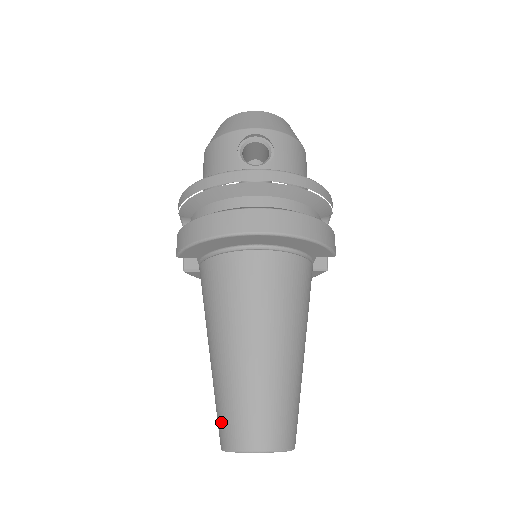
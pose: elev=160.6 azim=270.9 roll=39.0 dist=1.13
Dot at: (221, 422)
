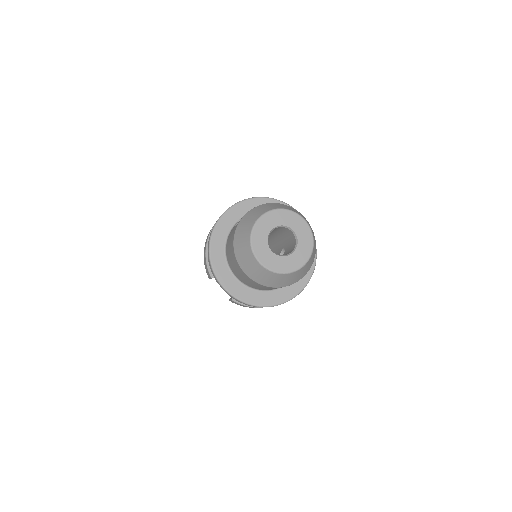
Dot at: occluded
